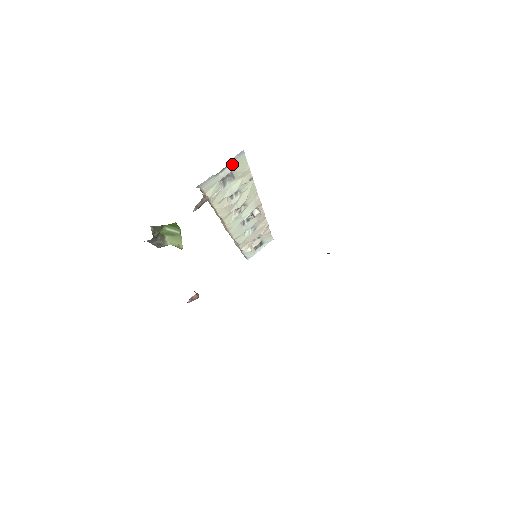
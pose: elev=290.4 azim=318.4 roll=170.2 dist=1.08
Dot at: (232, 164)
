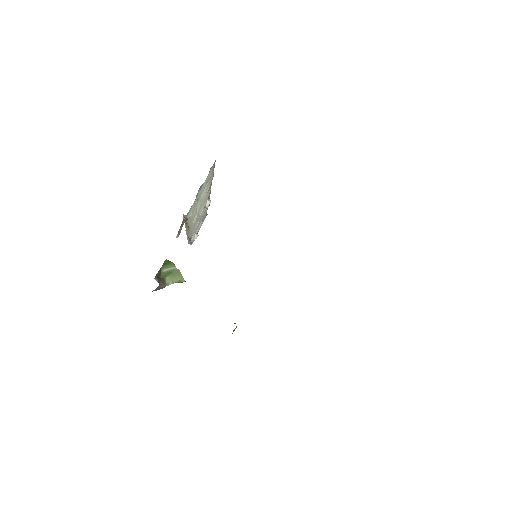
Dot at: (207, 177)
